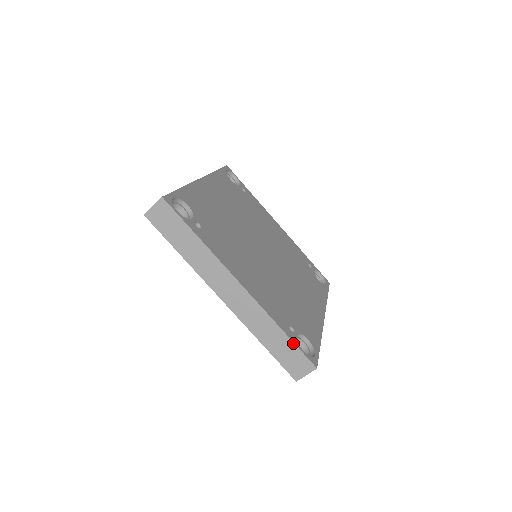
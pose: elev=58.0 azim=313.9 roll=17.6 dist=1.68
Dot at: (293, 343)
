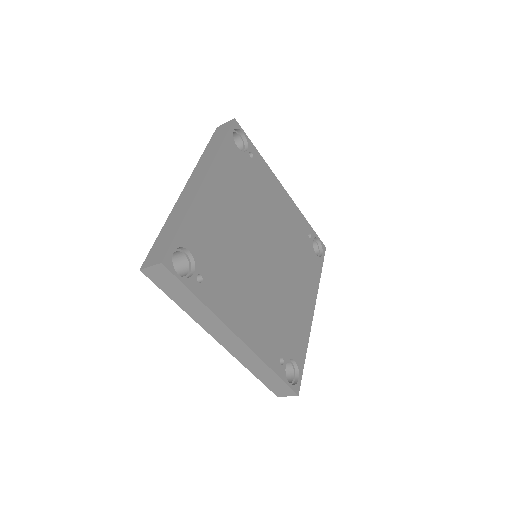
Dot at: (281, 379)
